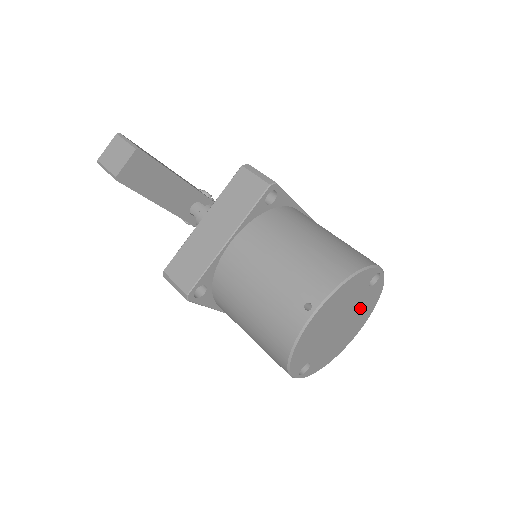
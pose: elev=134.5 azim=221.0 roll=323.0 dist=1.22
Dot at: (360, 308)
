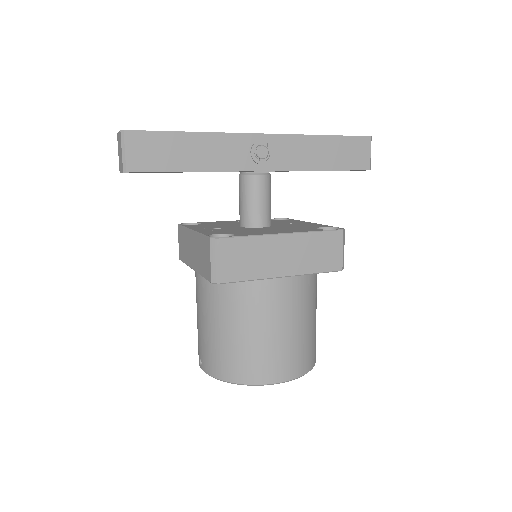
Dot at: occluded
